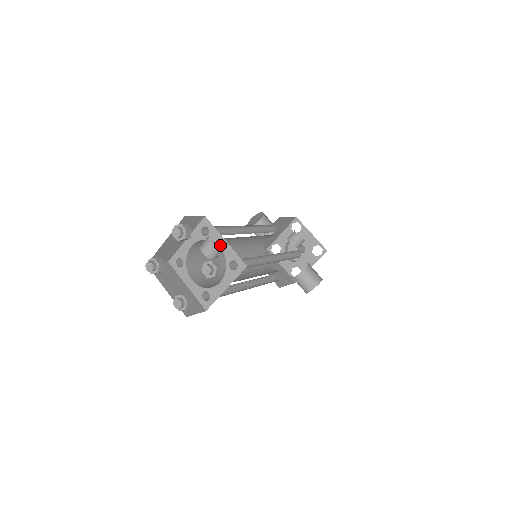
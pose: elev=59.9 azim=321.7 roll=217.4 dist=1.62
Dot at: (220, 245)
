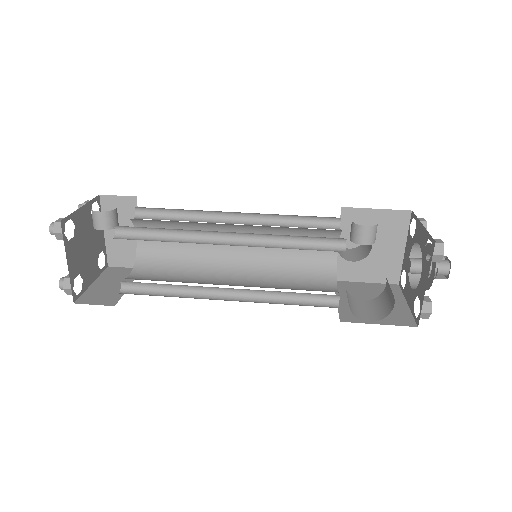
Dot at: occluded
